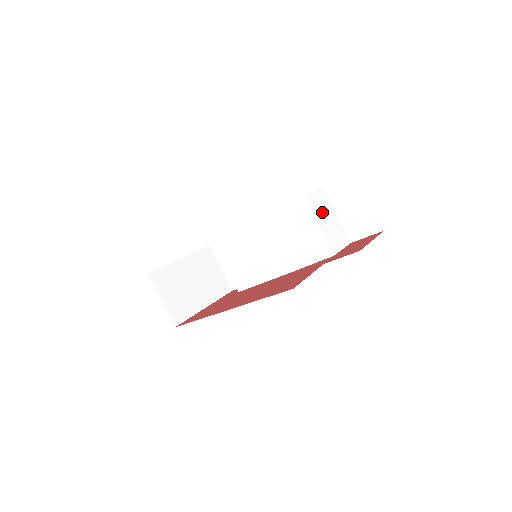
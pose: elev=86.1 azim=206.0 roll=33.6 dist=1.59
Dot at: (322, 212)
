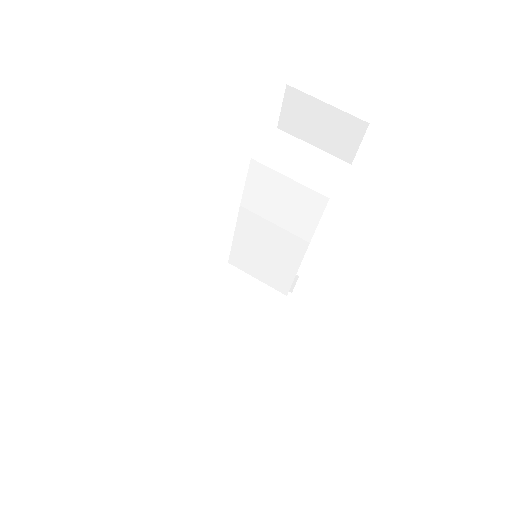
Dot at: (286, 159)
